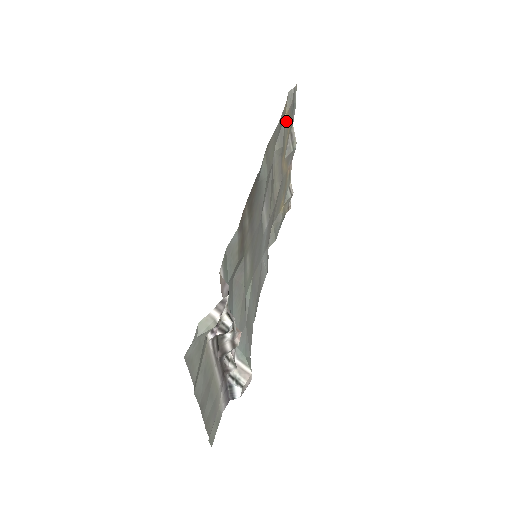
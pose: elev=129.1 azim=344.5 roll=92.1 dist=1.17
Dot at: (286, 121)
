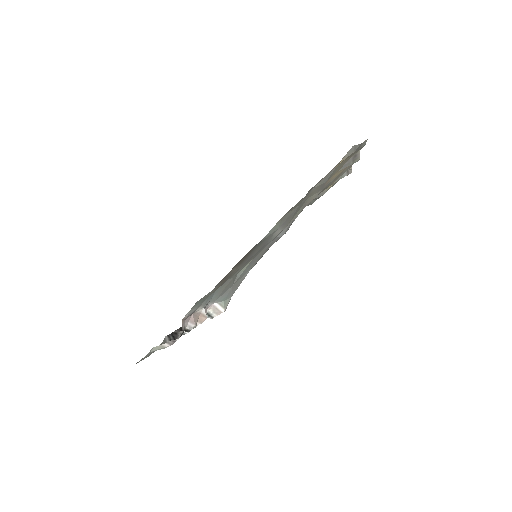
Dot at: (342, 161)
